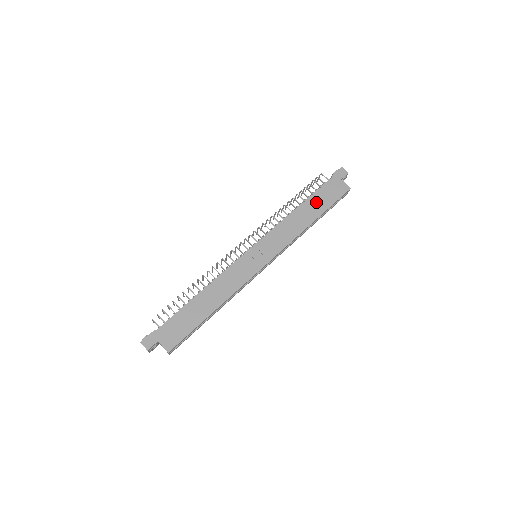
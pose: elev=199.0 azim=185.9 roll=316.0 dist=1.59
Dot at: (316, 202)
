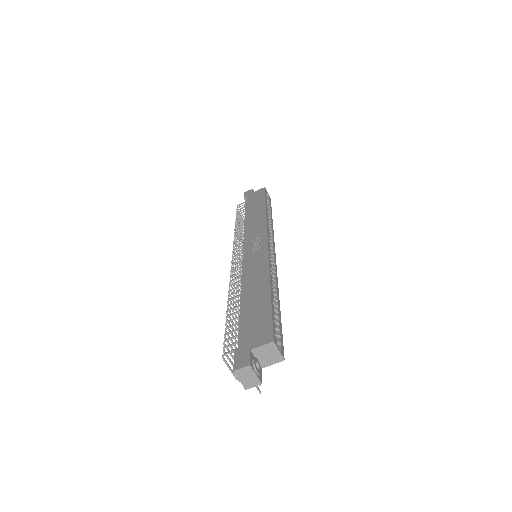
Dot at: (253, 207)
